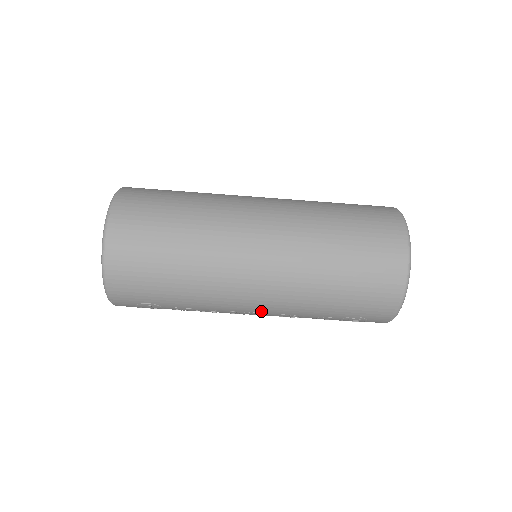
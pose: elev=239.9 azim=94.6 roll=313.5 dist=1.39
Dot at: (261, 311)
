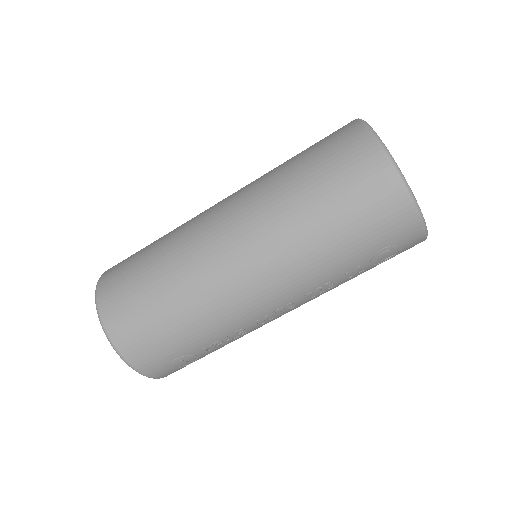
Dot at: (282, 304)
